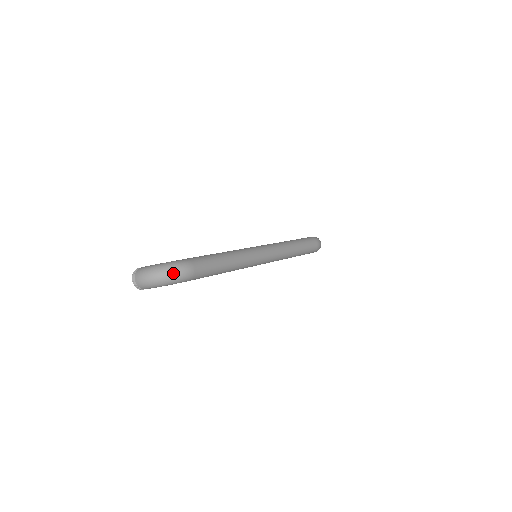
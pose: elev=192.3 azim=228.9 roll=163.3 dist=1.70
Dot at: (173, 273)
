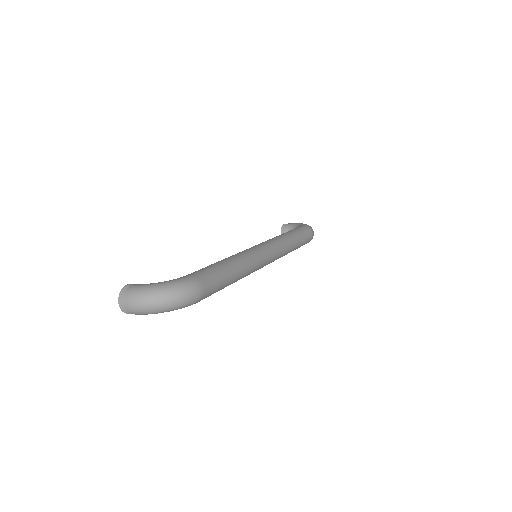
Dot at: (179, 298)
